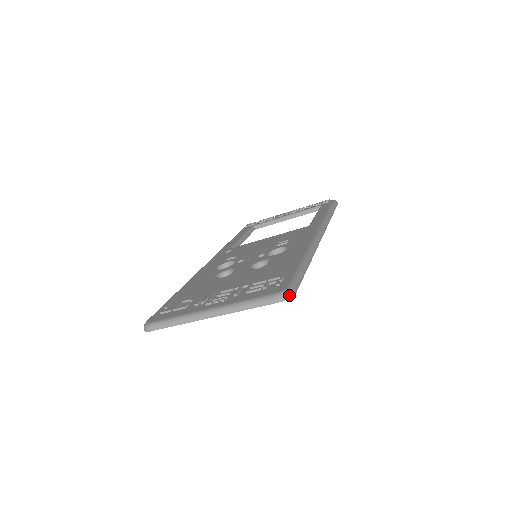
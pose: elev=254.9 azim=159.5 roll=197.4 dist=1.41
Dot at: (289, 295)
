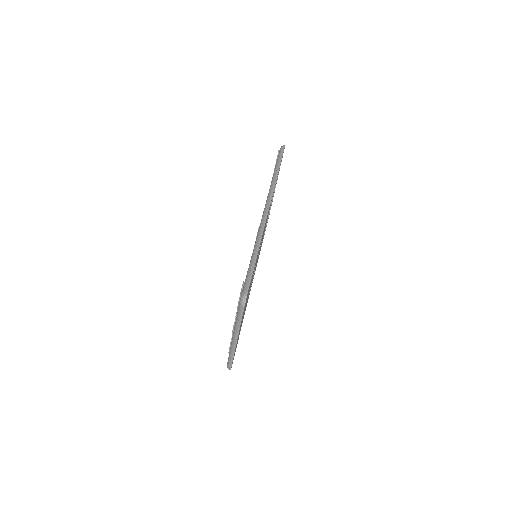
Dot at: (244, 300)
